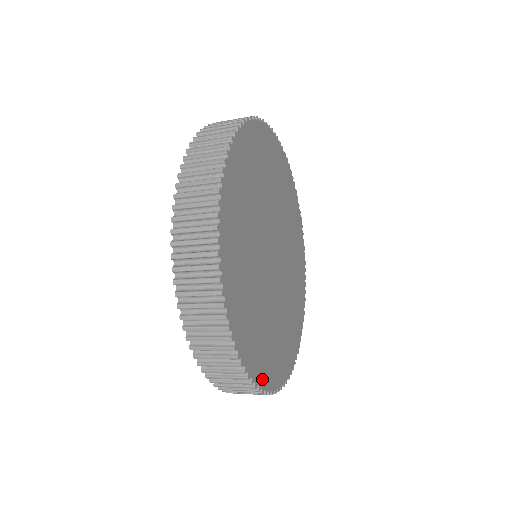
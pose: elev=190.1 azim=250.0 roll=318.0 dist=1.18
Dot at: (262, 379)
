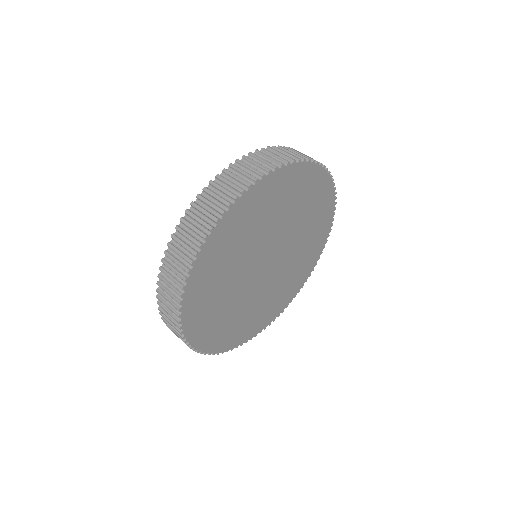
Dot at: (276, 315)
